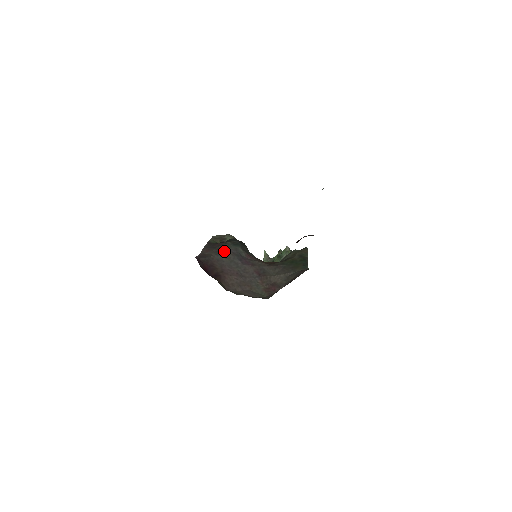
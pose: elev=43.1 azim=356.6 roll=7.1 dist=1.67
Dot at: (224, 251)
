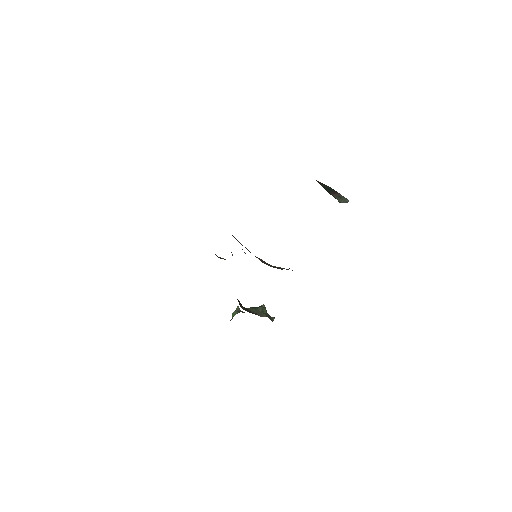
Dot at: occluded
